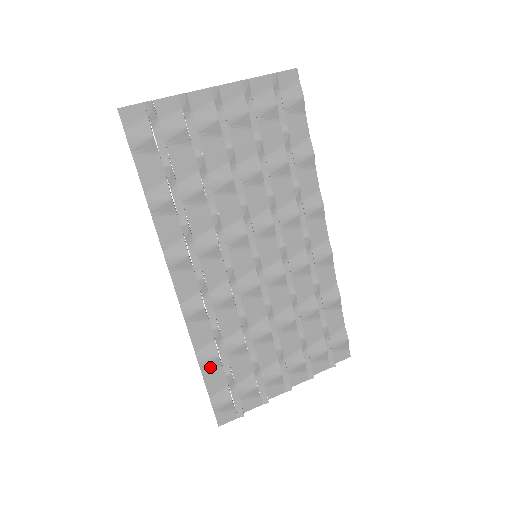
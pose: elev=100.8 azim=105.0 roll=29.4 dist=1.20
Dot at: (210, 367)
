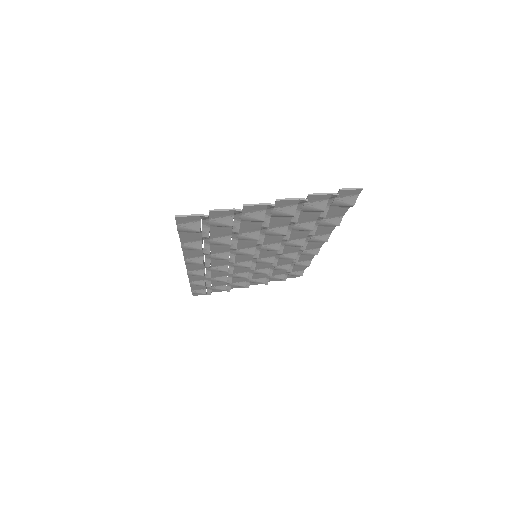
Dot at: occluded
